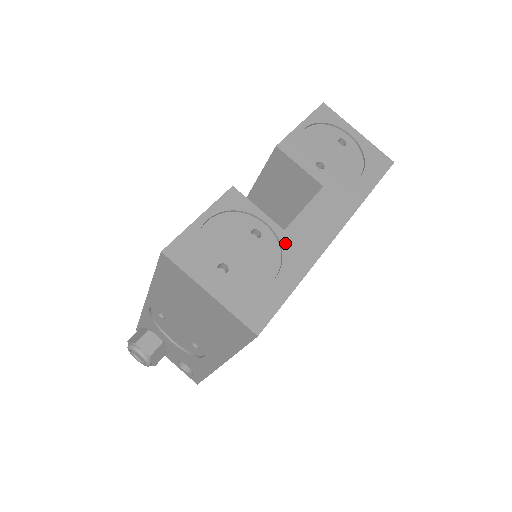
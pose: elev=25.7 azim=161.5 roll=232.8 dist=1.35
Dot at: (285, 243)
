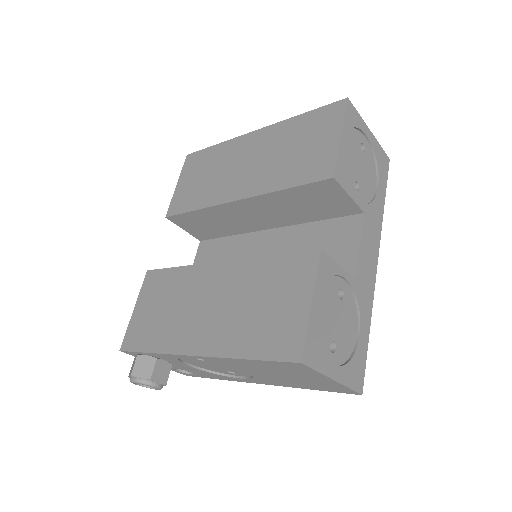
Dot at: (358, 293)
